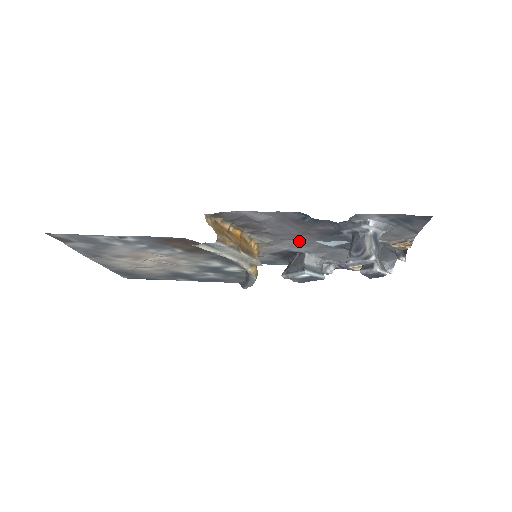
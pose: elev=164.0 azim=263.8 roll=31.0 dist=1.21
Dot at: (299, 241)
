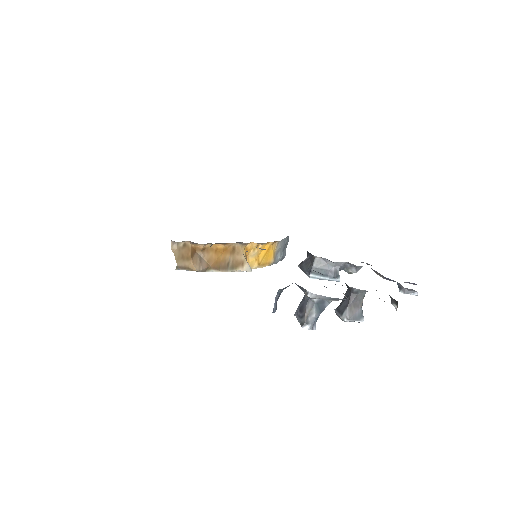
Dot at: occluded
